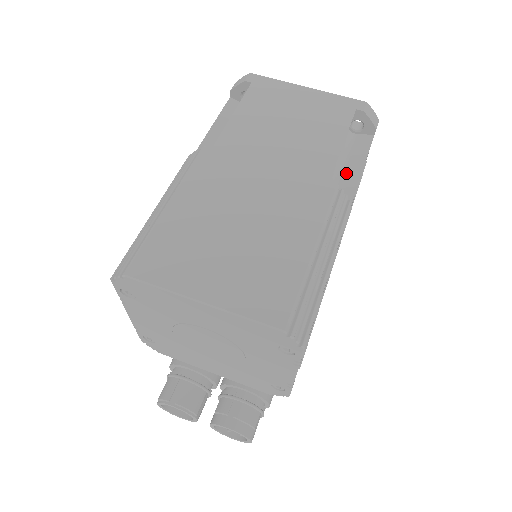
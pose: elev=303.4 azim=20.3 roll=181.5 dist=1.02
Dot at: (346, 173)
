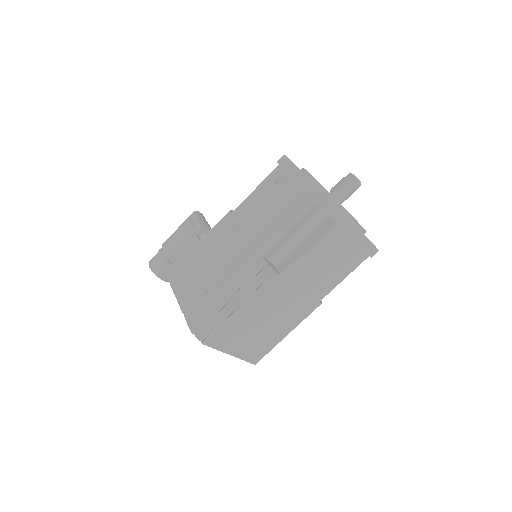
Dot at: occluded
